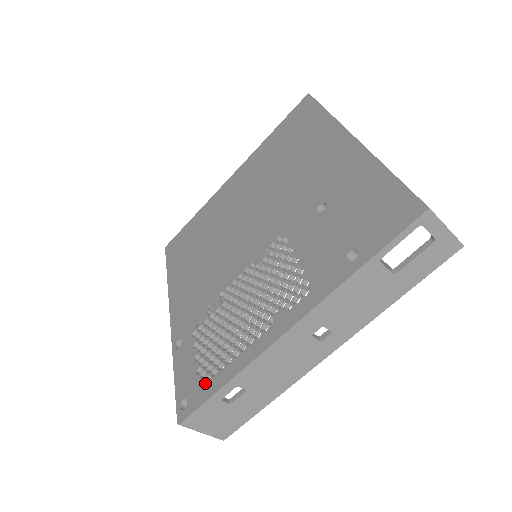
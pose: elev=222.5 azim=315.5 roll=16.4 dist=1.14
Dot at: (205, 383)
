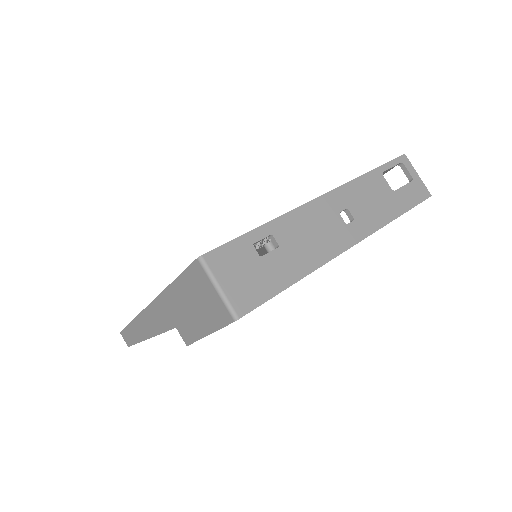
Dot at: occluded
